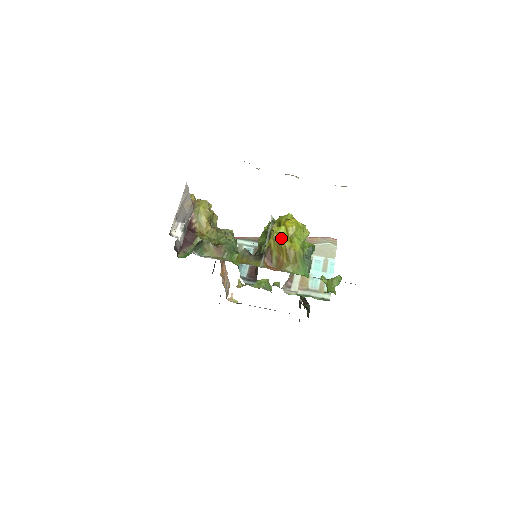
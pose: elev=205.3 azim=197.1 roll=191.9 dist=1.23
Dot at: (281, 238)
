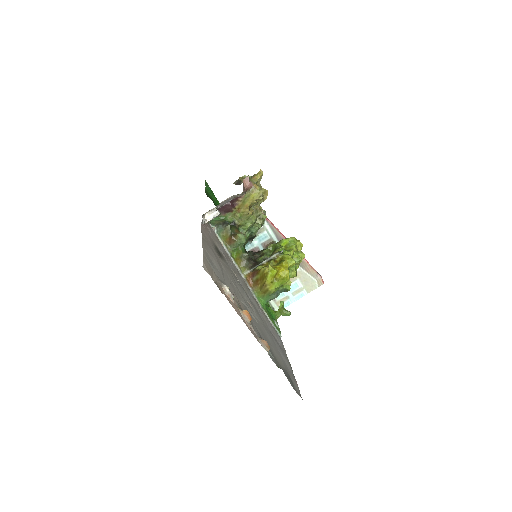
Dot at: (267, 276)
